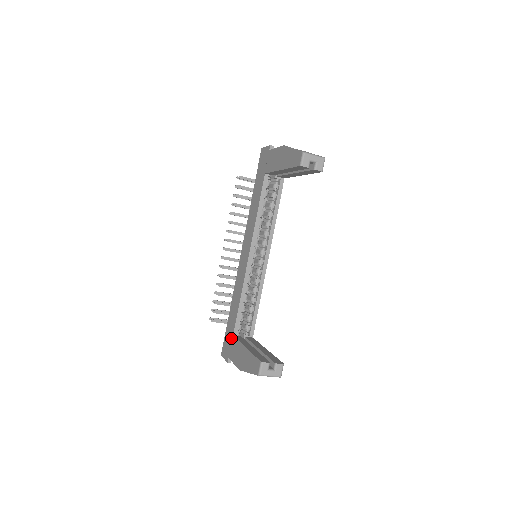
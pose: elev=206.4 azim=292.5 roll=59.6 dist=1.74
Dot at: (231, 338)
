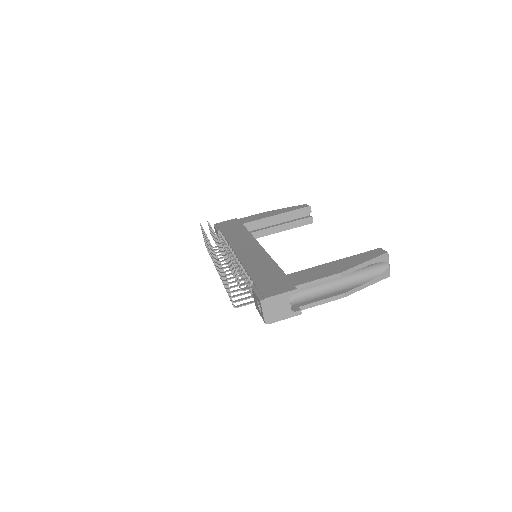
Dot at: (284, 277)
